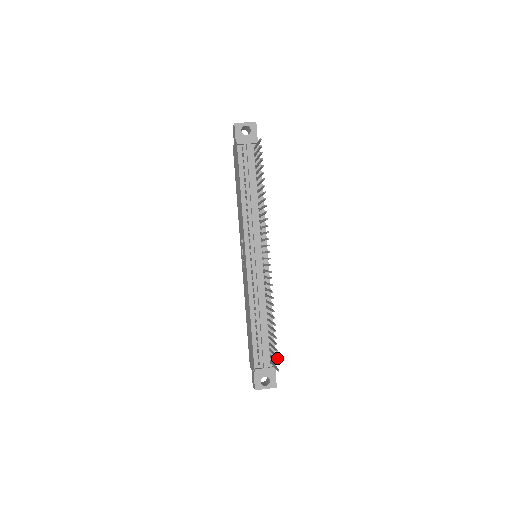
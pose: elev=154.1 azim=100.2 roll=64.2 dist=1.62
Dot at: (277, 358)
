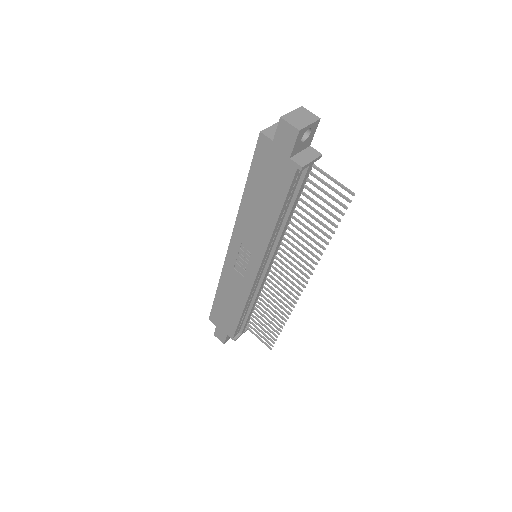
Dot at: occluded
